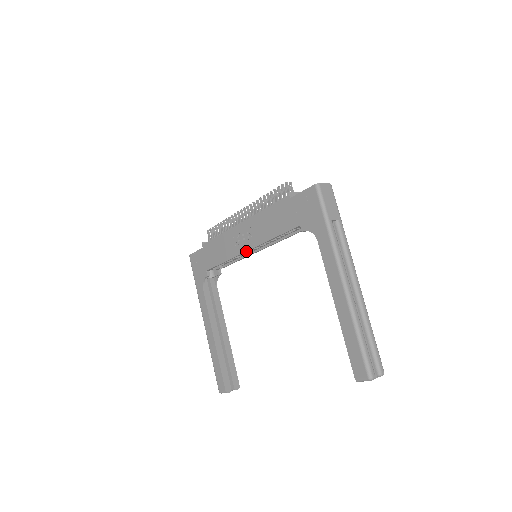
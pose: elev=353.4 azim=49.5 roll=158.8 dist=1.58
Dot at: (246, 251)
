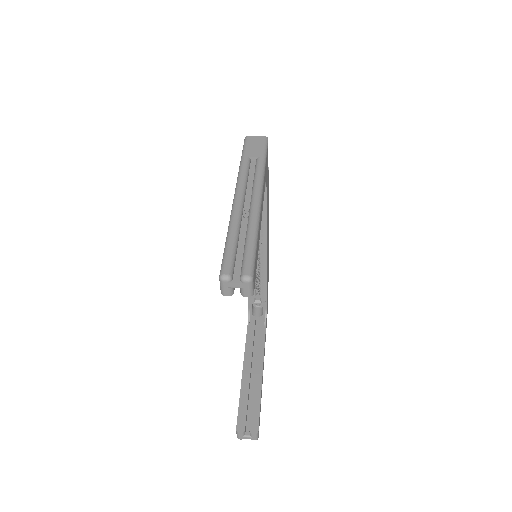
Dot at: occluded
